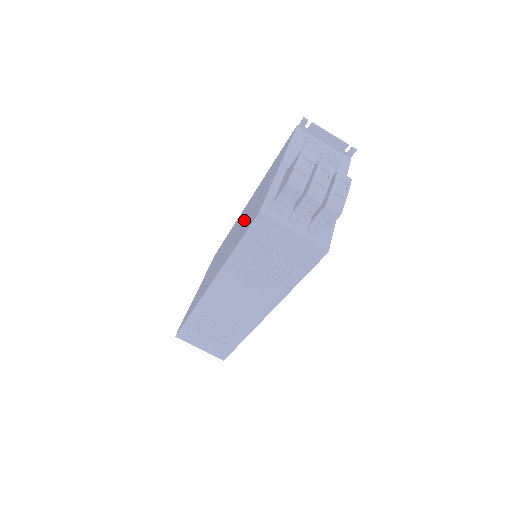
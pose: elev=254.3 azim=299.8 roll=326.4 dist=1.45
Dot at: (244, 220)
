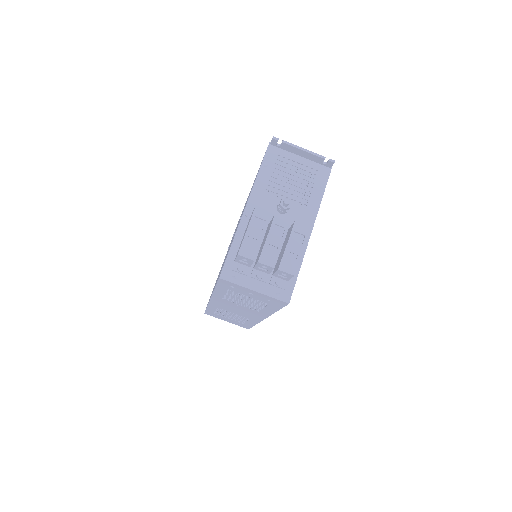
Dot at: occluded
